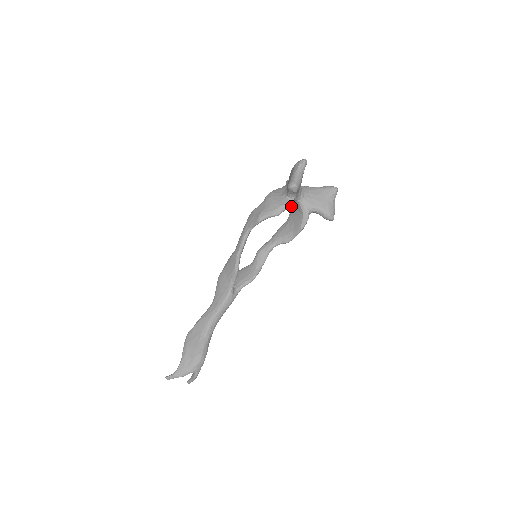
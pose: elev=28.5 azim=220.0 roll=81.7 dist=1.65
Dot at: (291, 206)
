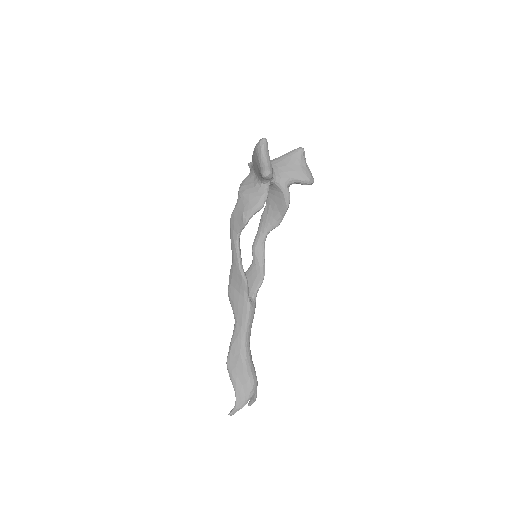
Dot at: occluded
